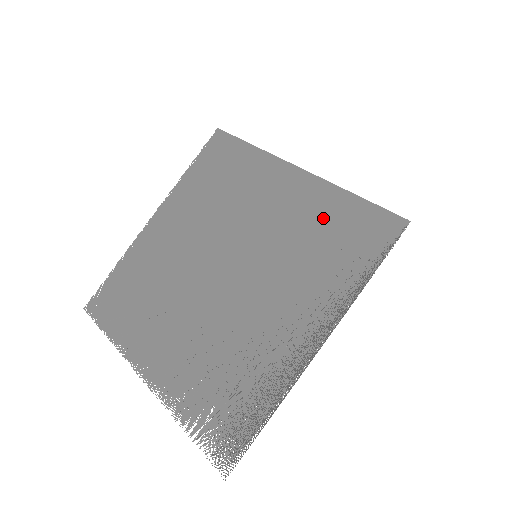
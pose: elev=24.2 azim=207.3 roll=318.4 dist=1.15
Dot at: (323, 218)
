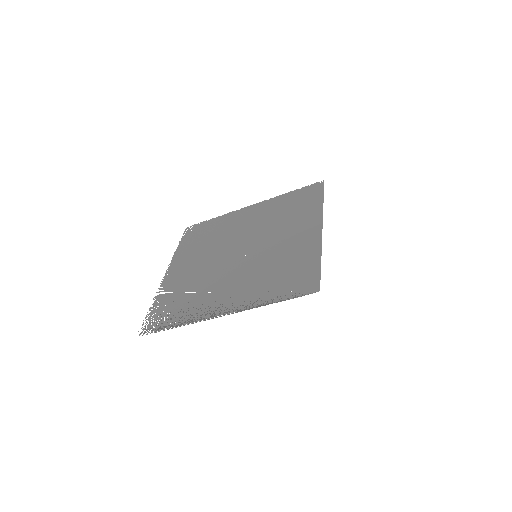
Dot at: (297, 260)
